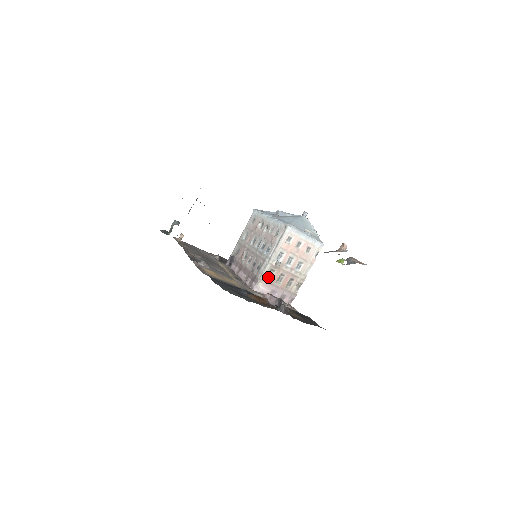
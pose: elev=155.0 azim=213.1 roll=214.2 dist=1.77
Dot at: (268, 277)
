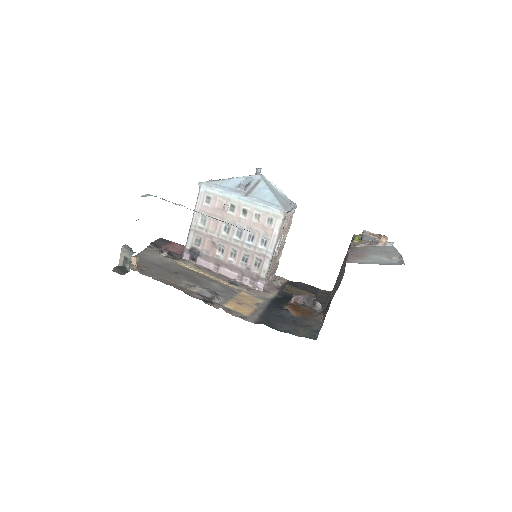
Dot at: occluded
